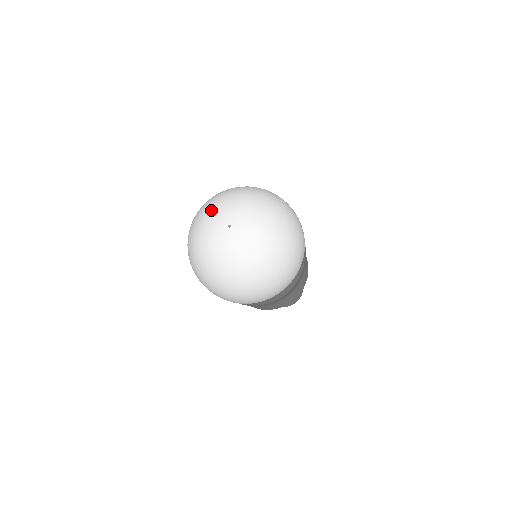
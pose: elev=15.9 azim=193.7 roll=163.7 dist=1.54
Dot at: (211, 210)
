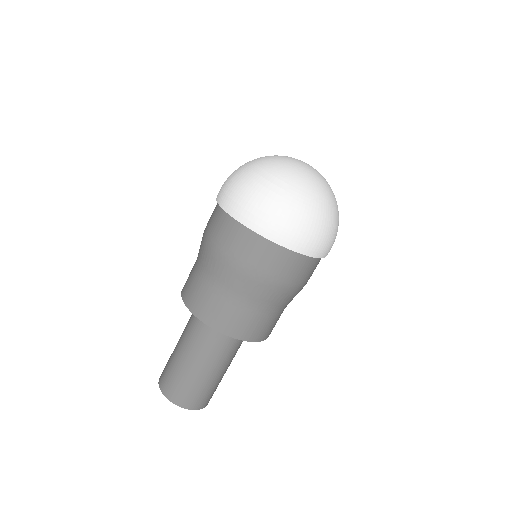
Dot at: (276, 155)
